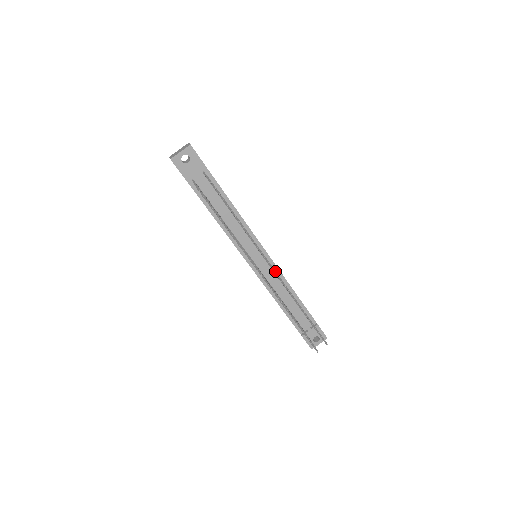
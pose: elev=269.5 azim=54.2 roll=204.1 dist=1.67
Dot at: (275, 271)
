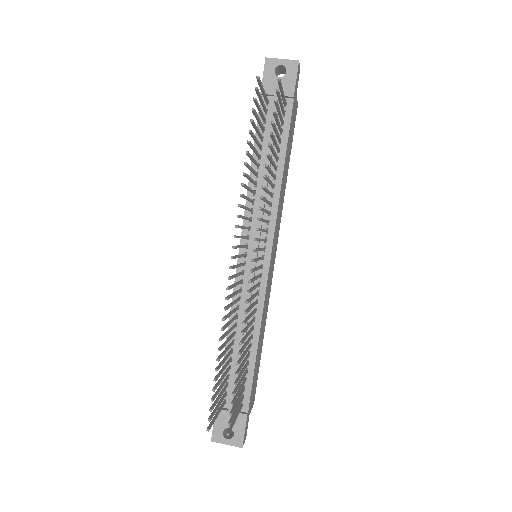
Dot at: (254, 259)
